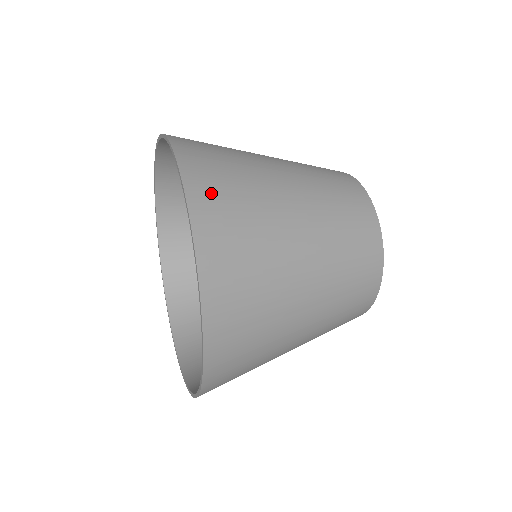
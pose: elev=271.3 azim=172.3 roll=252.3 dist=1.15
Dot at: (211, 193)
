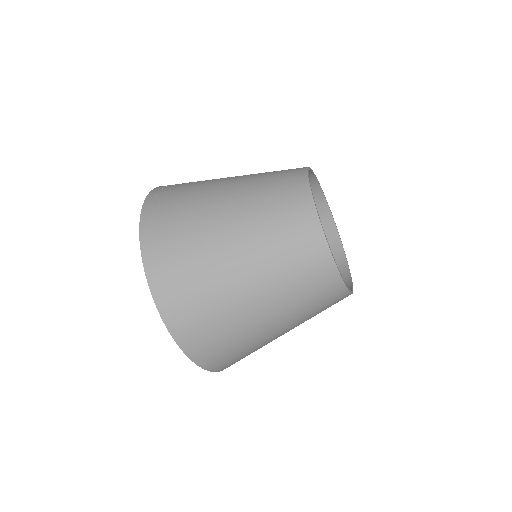
Dot at: (168, 279)
